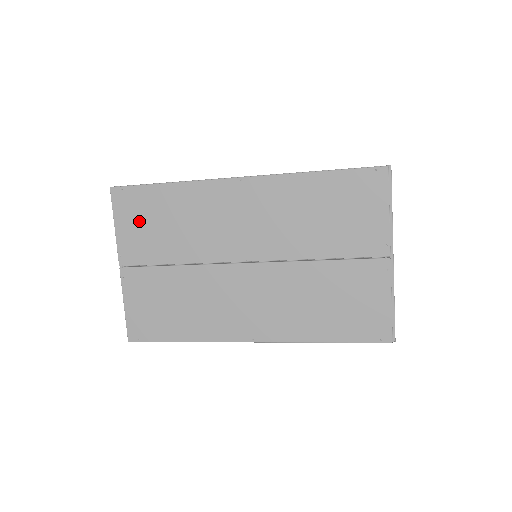
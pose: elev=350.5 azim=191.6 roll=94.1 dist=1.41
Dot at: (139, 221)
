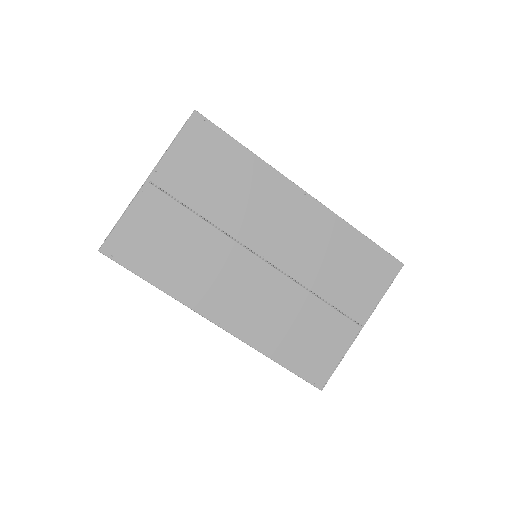
Dot at: (199, 157)
